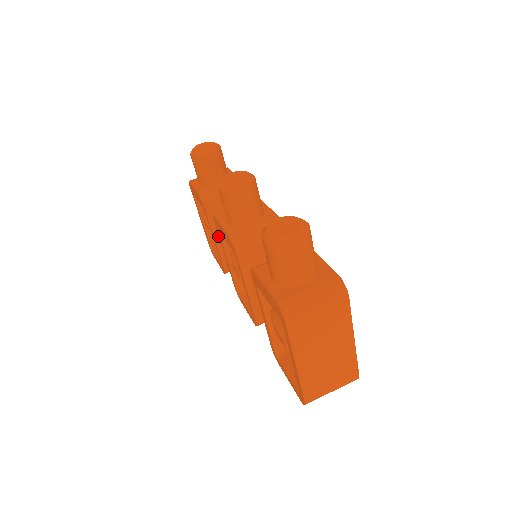
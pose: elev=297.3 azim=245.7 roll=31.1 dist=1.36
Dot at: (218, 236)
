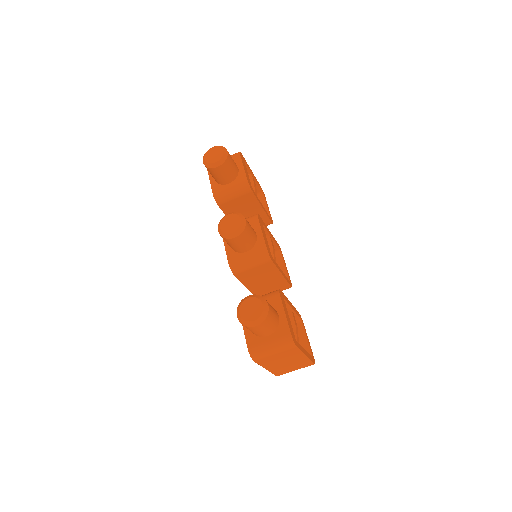
Dot at: occluded
